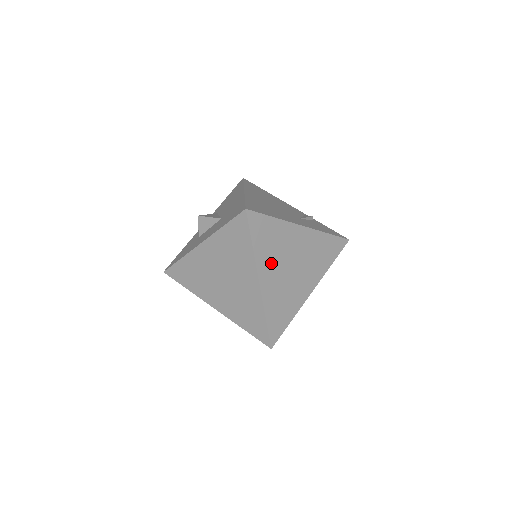
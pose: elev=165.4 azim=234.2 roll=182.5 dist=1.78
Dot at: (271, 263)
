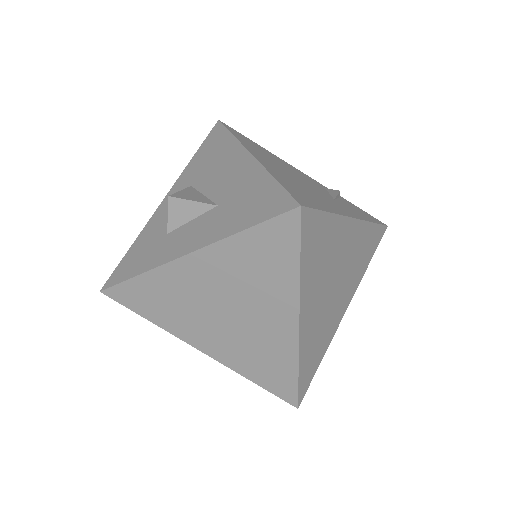
Dot at: (315, 287)
